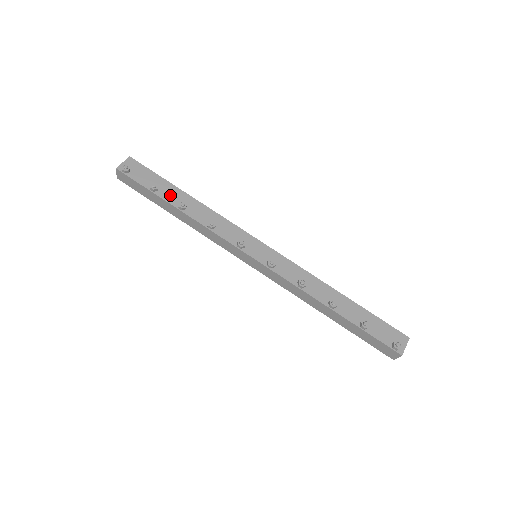
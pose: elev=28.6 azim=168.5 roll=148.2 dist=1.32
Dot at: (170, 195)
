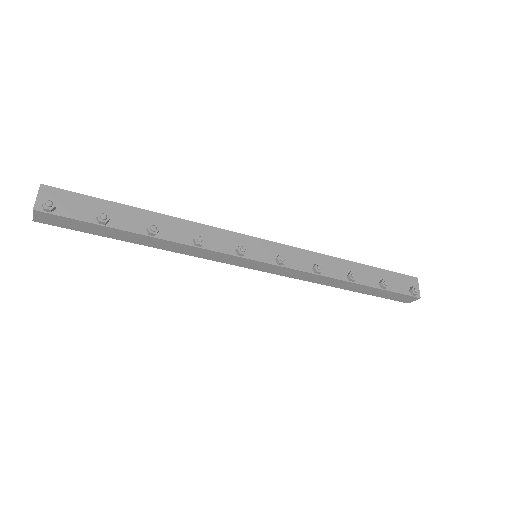
Dot at: (128, 221)
